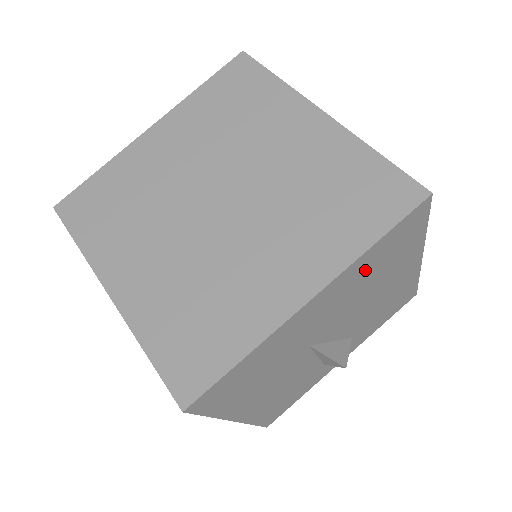
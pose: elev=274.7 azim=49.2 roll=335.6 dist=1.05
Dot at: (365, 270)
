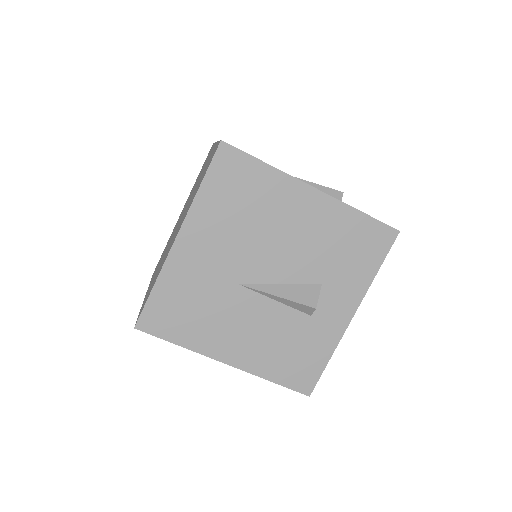
Dot at: (221, 209)
